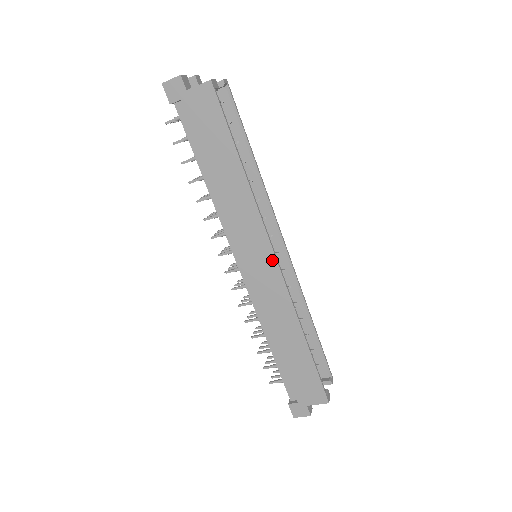
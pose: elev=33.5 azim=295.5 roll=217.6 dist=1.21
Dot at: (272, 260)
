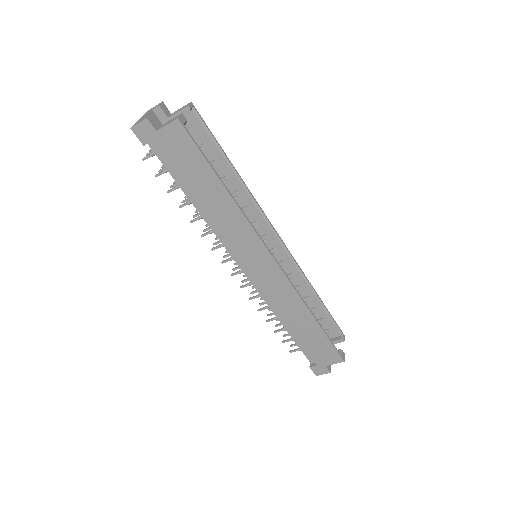
Dot at: (272, 263)
